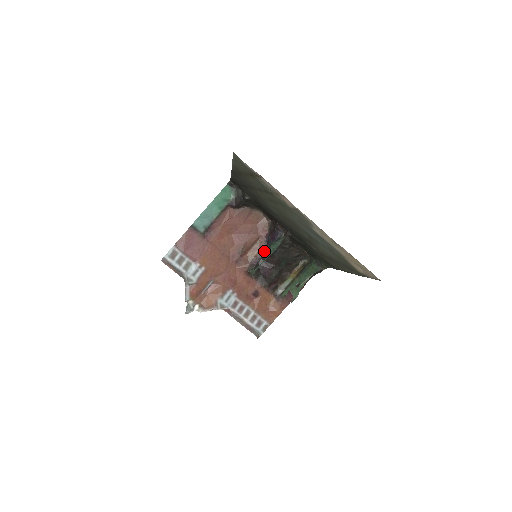
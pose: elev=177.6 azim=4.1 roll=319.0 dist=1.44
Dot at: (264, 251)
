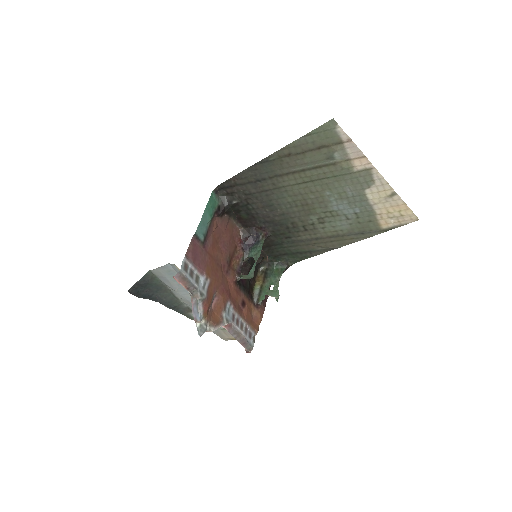
Dot at: (243, 259)
